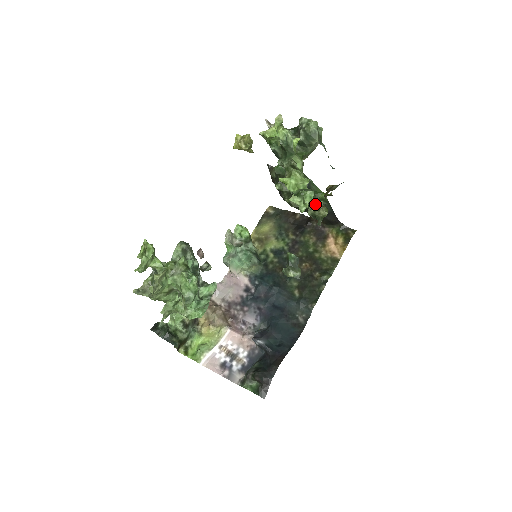
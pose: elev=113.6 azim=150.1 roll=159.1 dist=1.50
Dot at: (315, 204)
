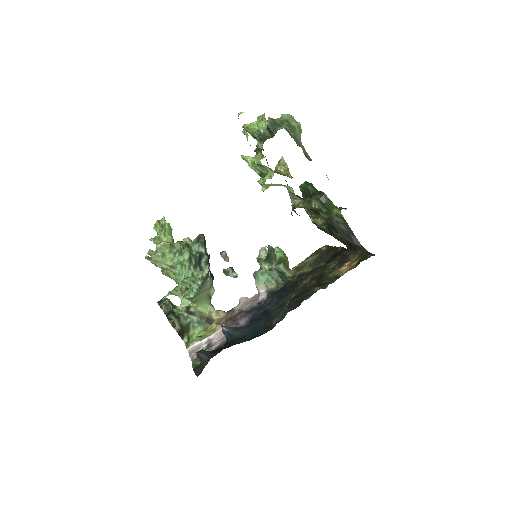
Dot at: (290, 194)
